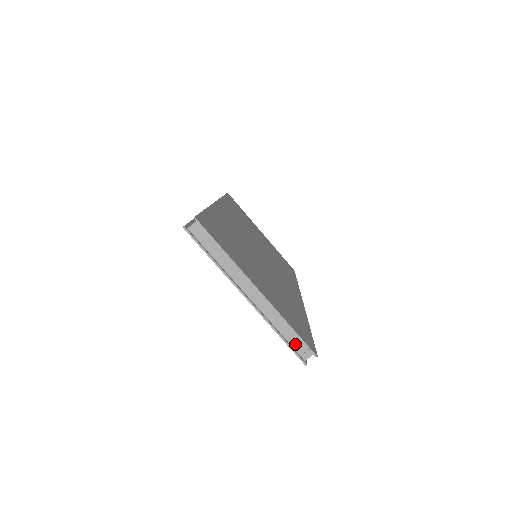
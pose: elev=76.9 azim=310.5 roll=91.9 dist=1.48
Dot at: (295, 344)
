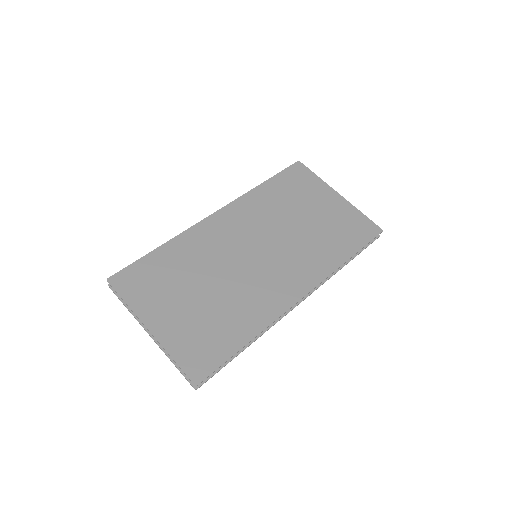
Dot at: occluded
